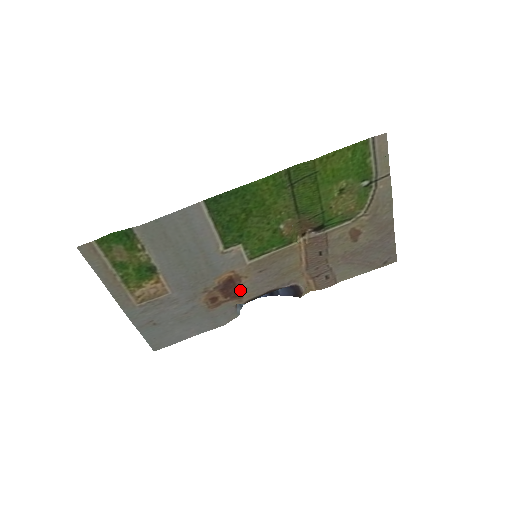
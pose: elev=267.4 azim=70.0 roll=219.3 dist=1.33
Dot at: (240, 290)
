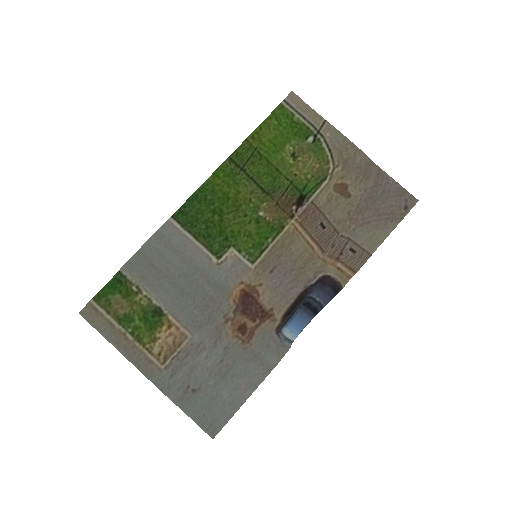
Dot at: (264, 305)
